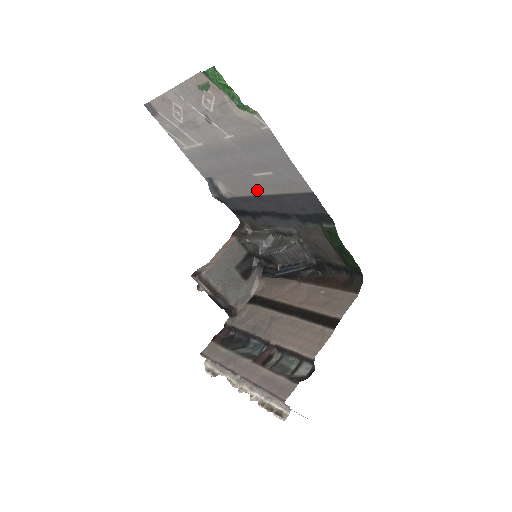
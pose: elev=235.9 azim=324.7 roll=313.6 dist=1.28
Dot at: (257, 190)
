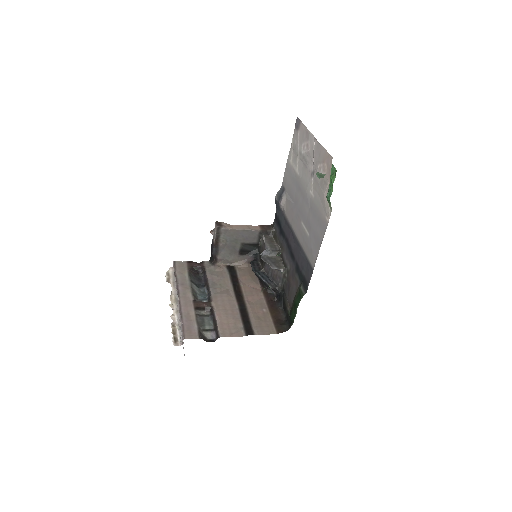
Dot at: (296, 228)
